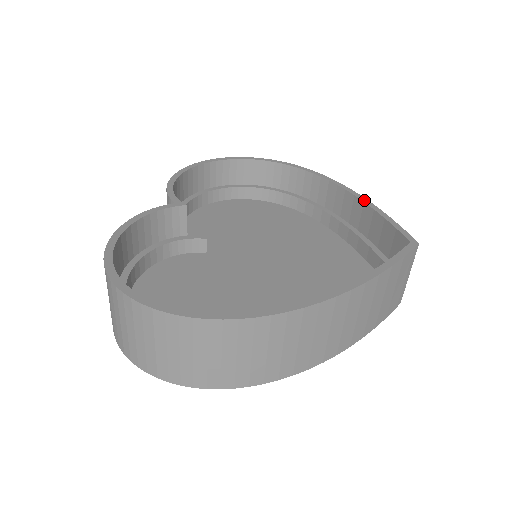
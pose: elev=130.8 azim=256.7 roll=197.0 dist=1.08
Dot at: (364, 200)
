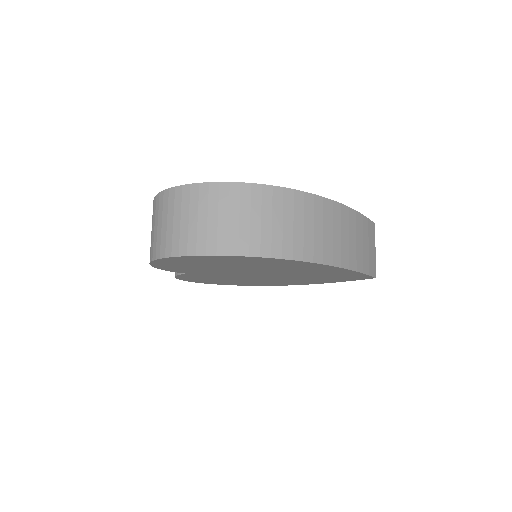
Dot at: occluded
